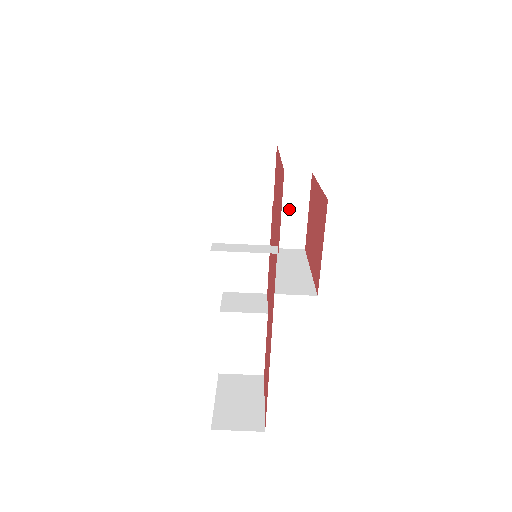
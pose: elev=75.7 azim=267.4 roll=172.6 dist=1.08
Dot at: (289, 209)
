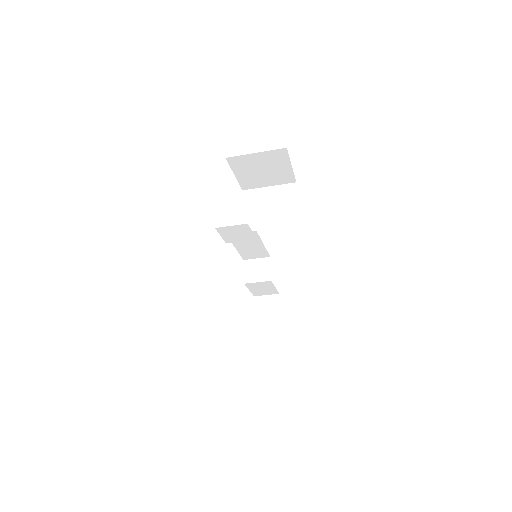
Dot at: (277, 167)
